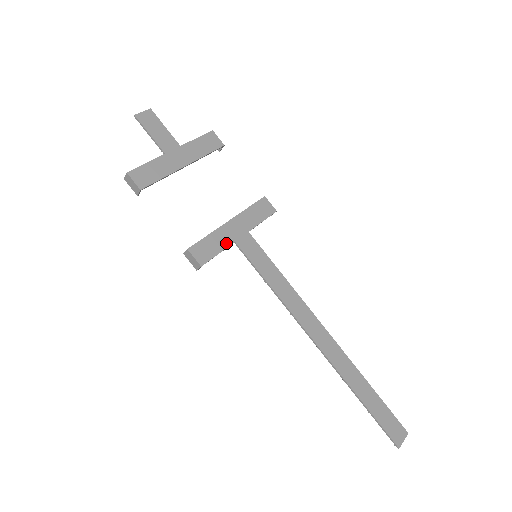
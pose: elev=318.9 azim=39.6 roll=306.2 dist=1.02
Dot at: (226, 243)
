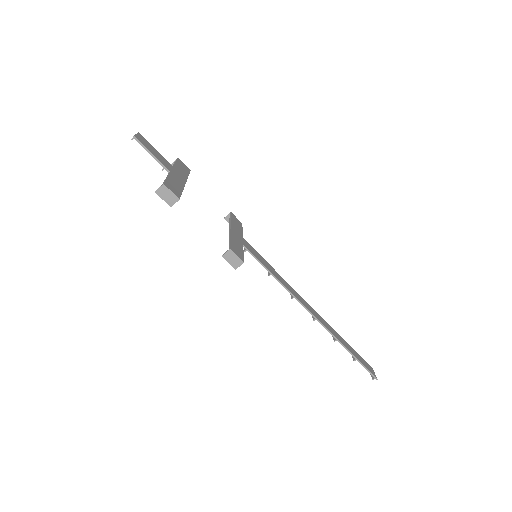
Dot at: (241, 245)
